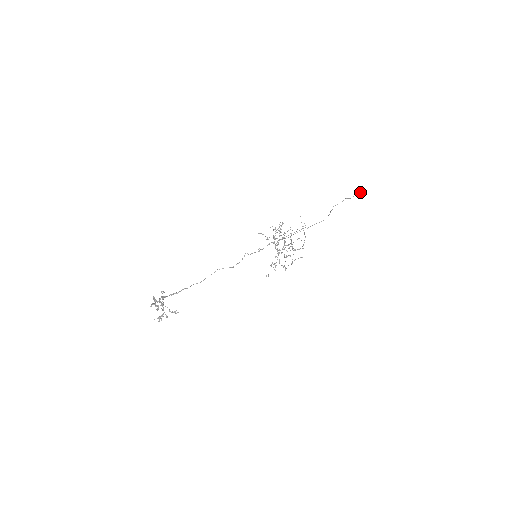
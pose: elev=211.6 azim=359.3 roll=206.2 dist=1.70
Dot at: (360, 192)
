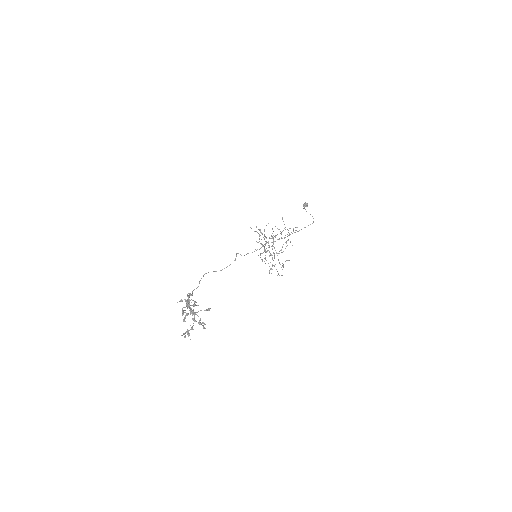
Dot at: (304, 205)
